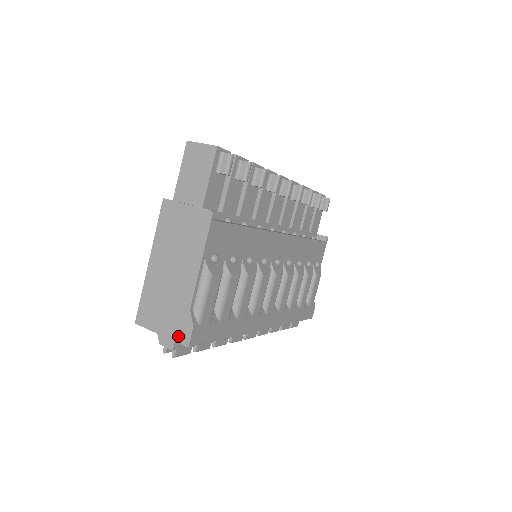
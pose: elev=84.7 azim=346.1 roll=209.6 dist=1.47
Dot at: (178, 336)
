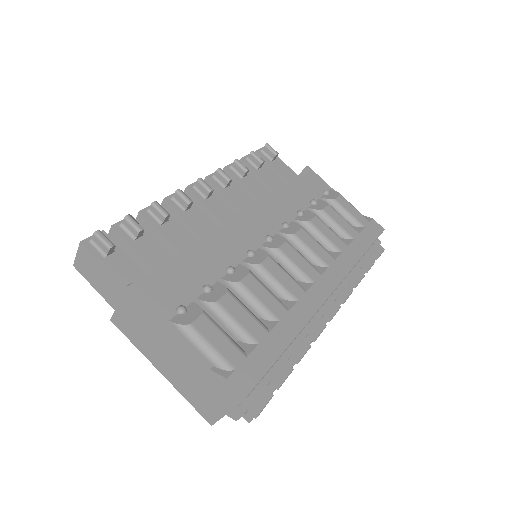
Dot at: (232, 399)
